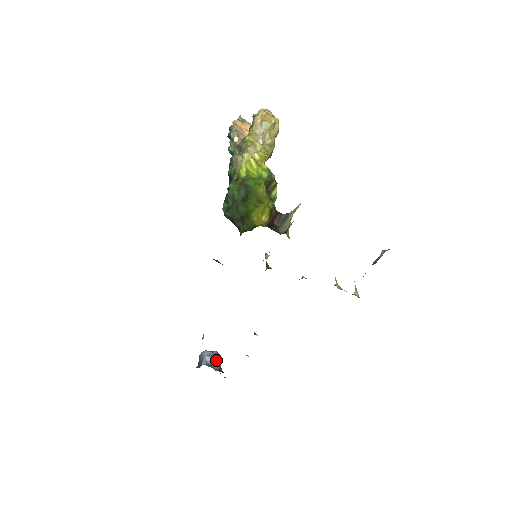
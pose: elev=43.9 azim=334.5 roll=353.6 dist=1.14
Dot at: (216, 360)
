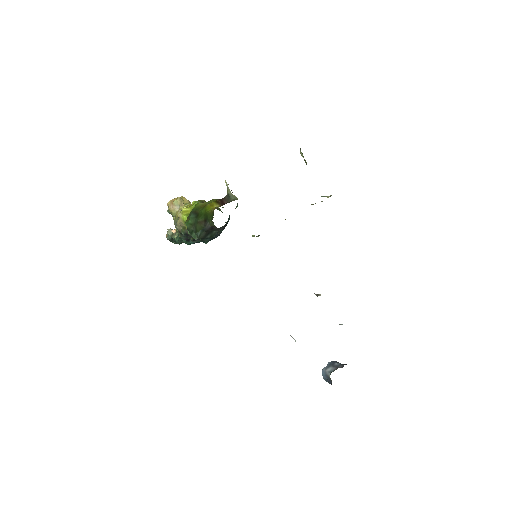
Dot at: (335, 365)
